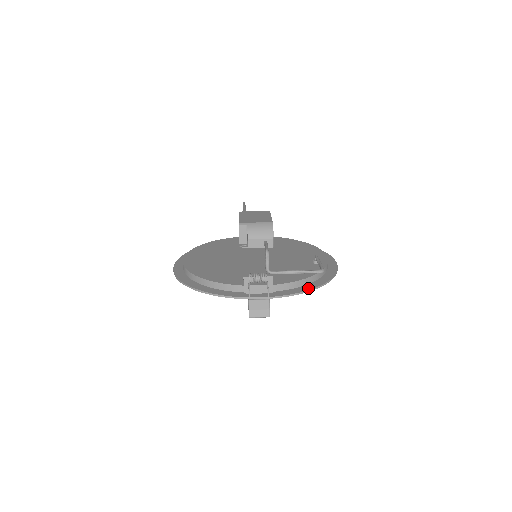
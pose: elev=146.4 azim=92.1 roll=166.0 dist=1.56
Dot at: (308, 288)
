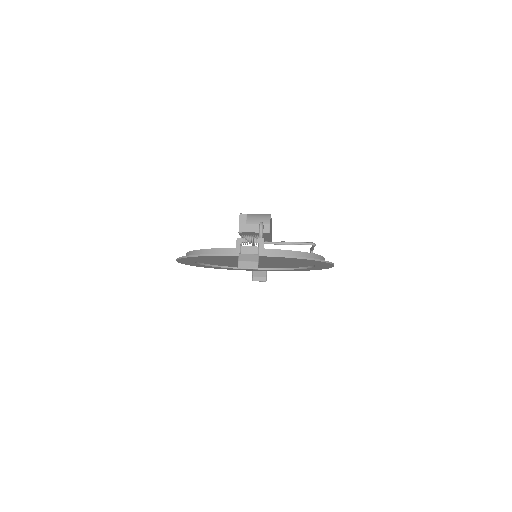
Dot at: (299, 257)
